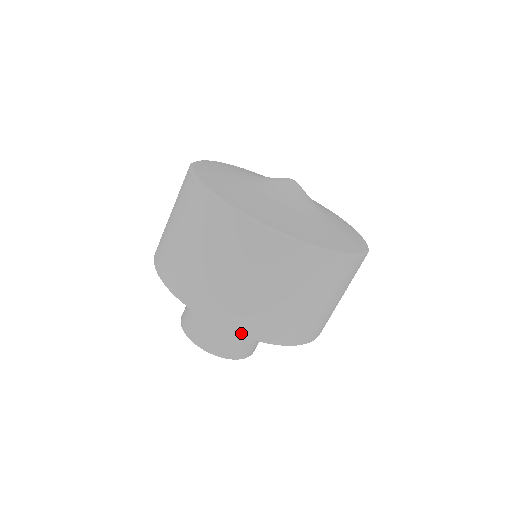
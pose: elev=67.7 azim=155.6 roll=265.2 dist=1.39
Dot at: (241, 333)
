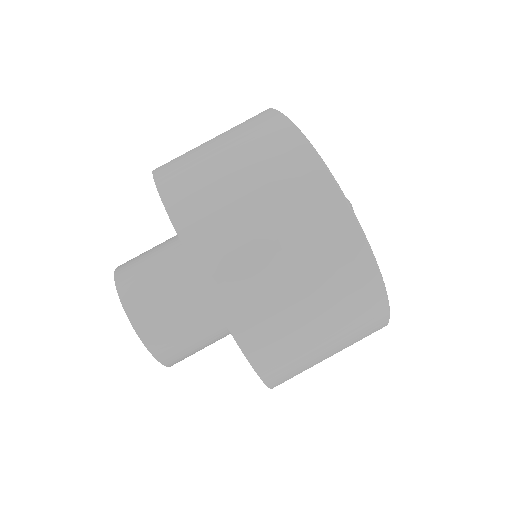
Dot at: (202, 273)
